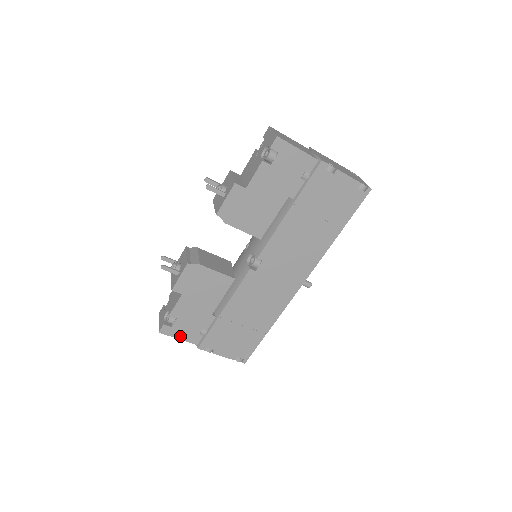
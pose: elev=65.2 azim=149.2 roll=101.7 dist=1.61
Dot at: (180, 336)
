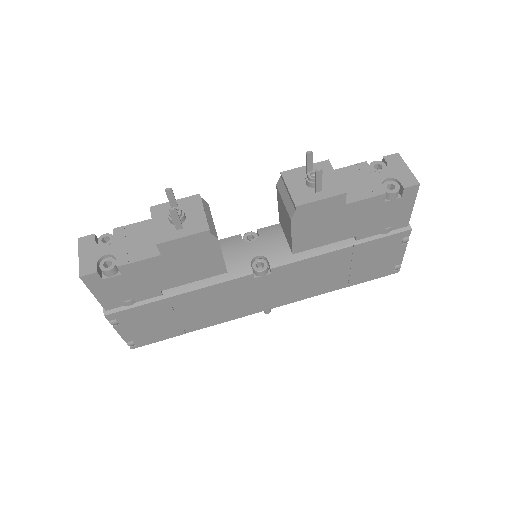
Dot at: (99, 293)
